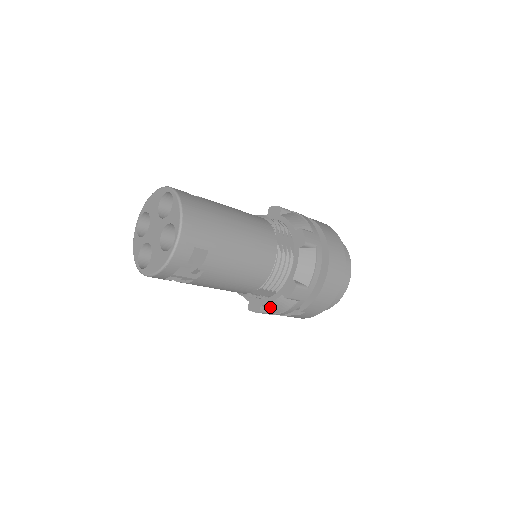
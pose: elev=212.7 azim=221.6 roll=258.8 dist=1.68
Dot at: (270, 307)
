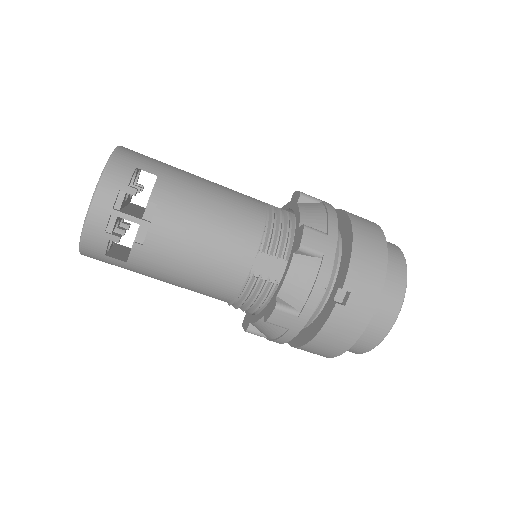
Dot at: (290, 292)
